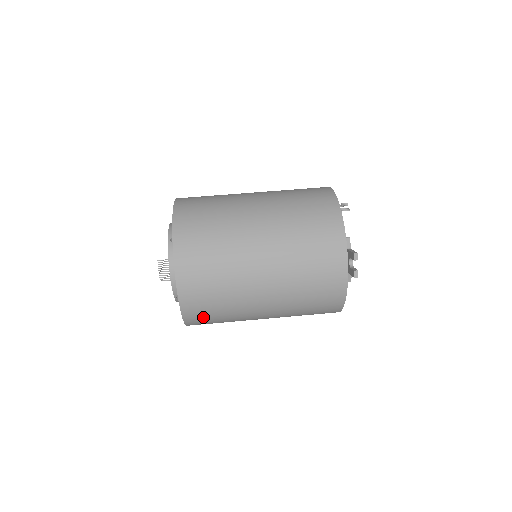
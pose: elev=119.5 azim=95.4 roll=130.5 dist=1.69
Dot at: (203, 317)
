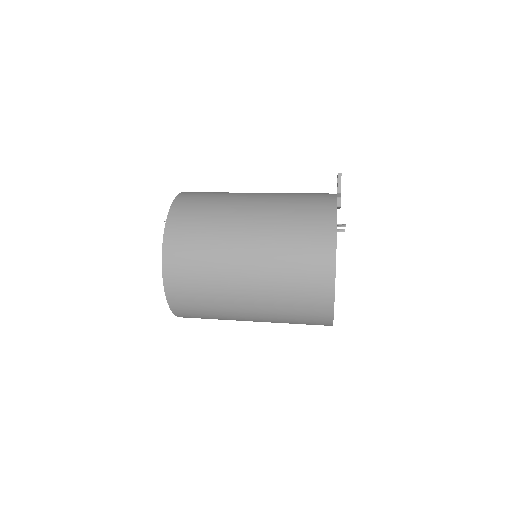
Dot at: (189, 209)
